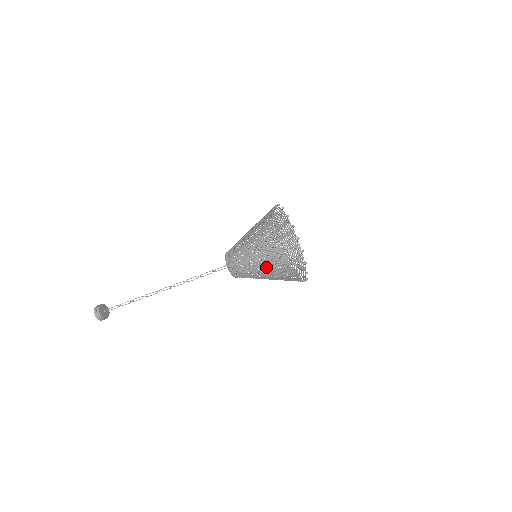
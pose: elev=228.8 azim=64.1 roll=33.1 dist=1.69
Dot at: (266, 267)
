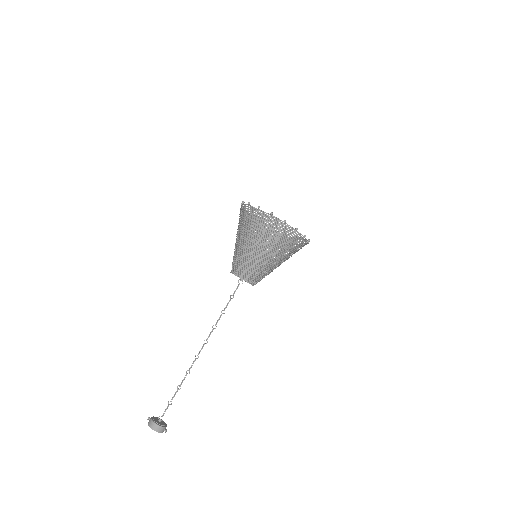
Dot at: (242, 231)
